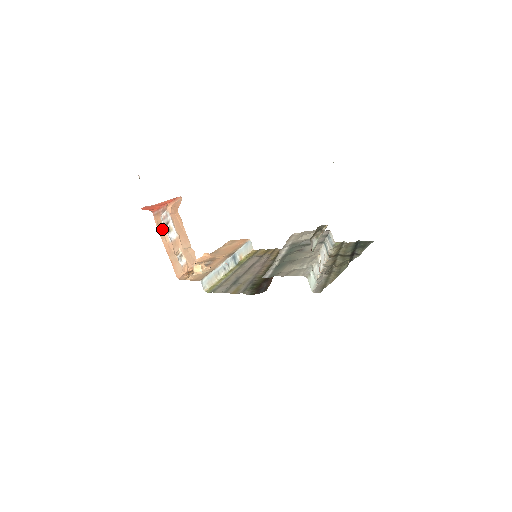
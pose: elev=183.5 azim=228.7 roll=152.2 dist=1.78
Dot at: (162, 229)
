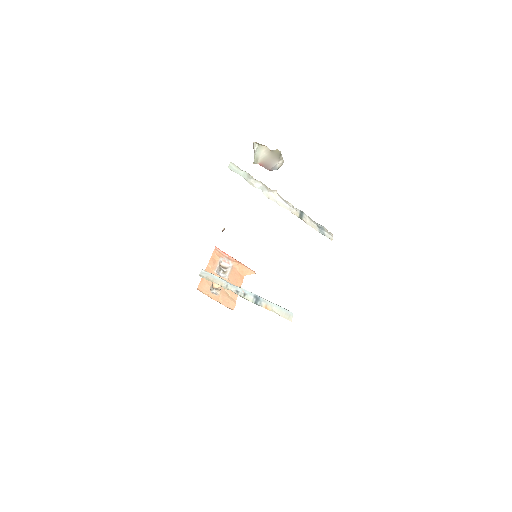
Dot at: (216, 262)
